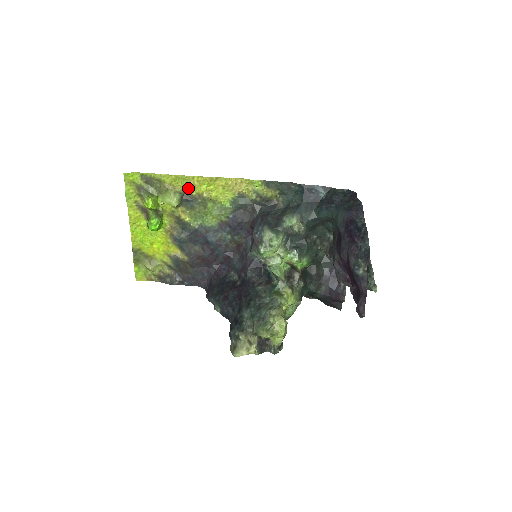
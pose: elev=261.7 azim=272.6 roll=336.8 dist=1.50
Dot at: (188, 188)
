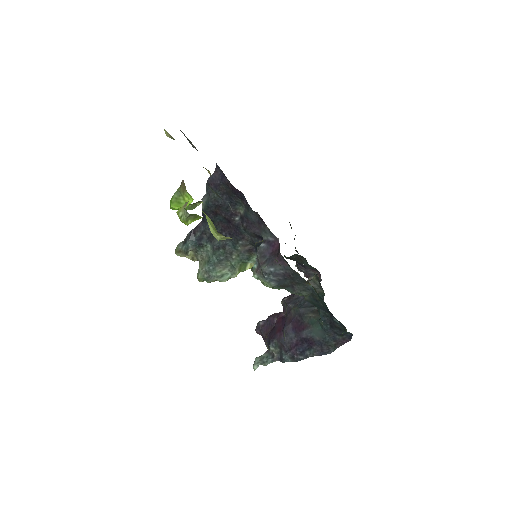
Dot at: occluded
